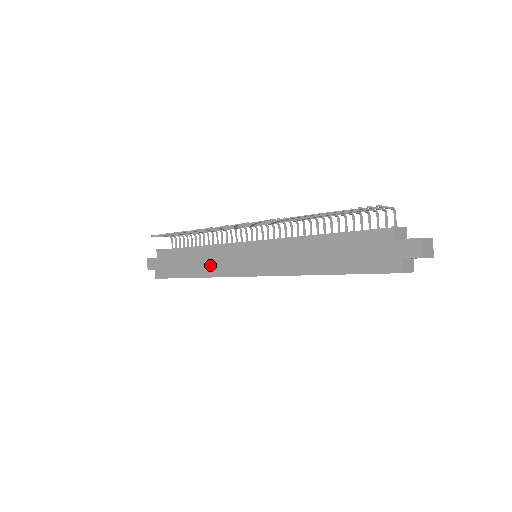
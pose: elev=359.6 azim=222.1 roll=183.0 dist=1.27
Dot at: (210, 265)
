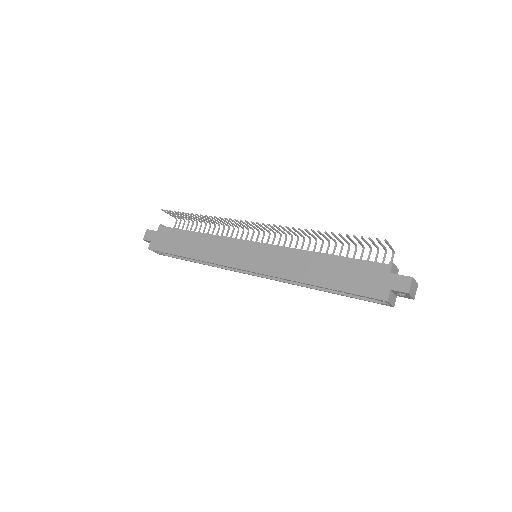
Dot at: (210, 251)
